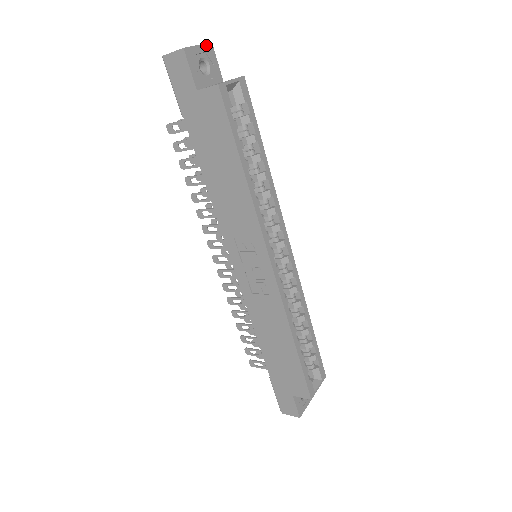
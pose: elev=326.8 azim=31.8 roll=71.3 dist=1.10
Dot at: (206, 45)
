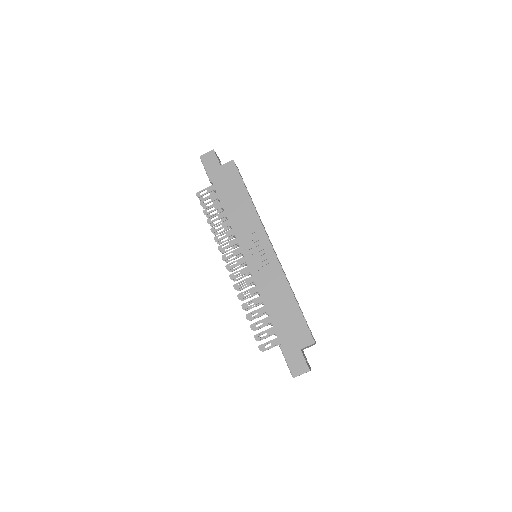
Dot at: (218, 158)
